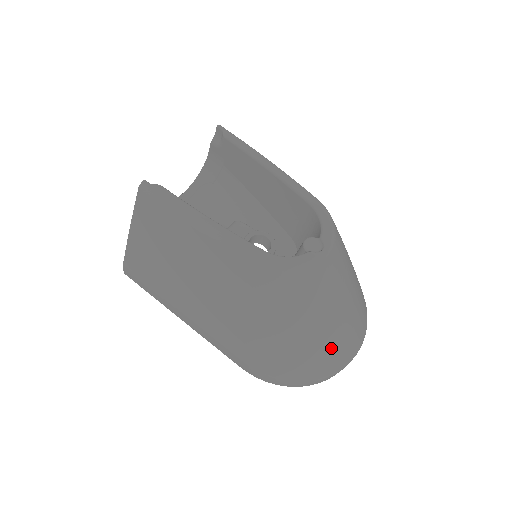
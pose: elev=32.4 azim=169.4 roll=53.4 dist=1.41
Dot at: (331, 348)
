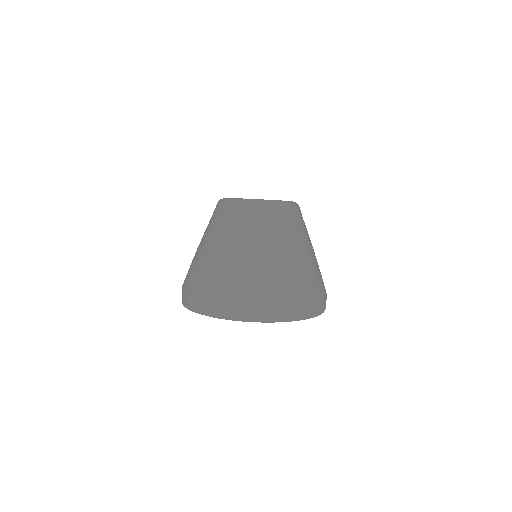
Dot at: (226, 270)
